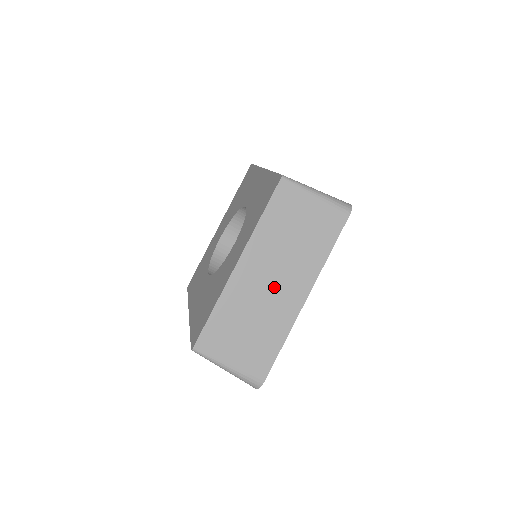
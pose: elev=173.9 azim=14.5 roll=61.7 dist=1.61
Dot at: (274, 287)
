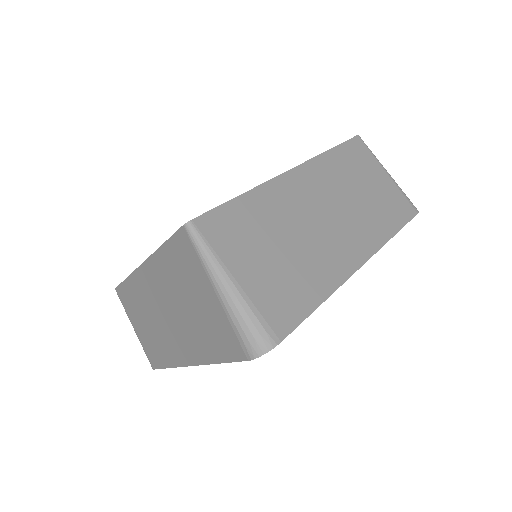
Dot at: (327, 224)
